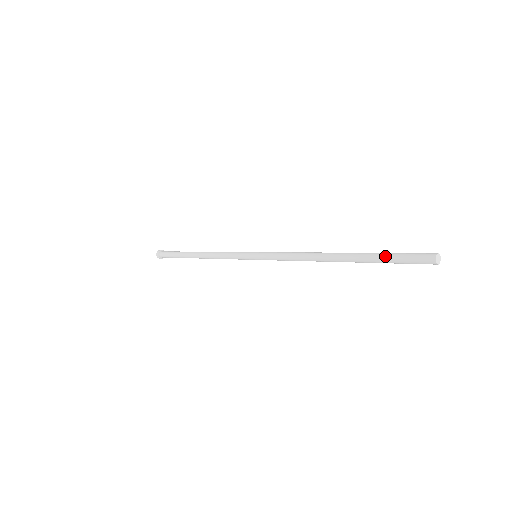
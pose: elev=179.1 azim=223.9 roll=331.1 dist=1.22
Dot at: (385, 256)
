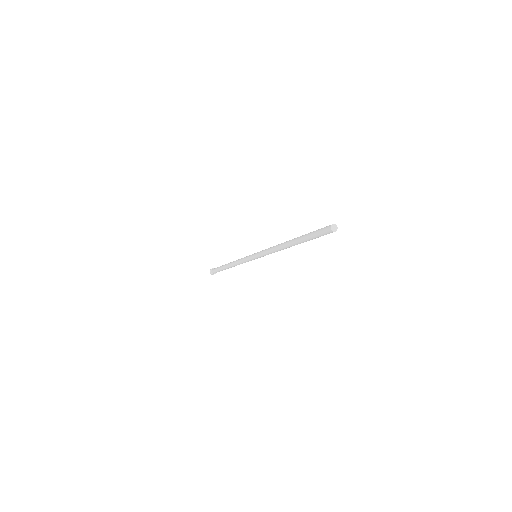
Dot at: (310, 237)
